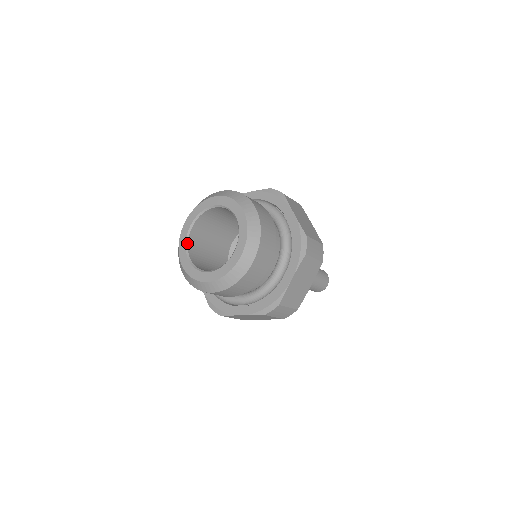
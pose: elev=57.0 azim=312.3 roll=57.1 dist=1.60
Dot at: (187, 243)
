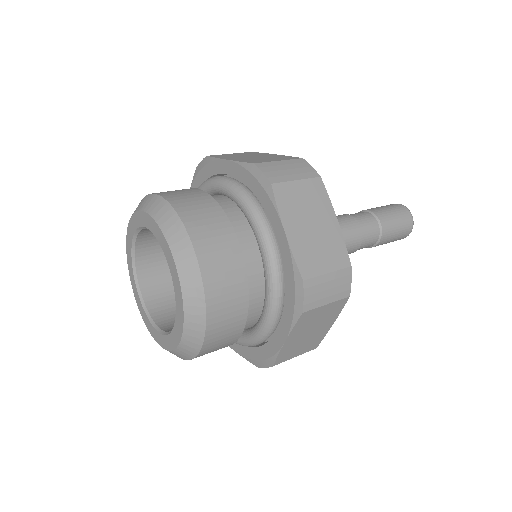
Dot at: (148, 315)
